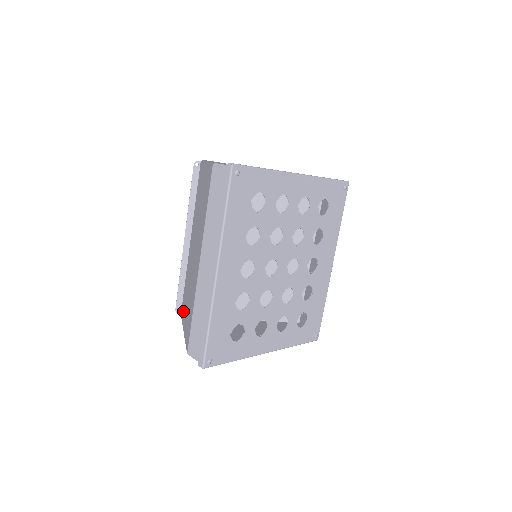
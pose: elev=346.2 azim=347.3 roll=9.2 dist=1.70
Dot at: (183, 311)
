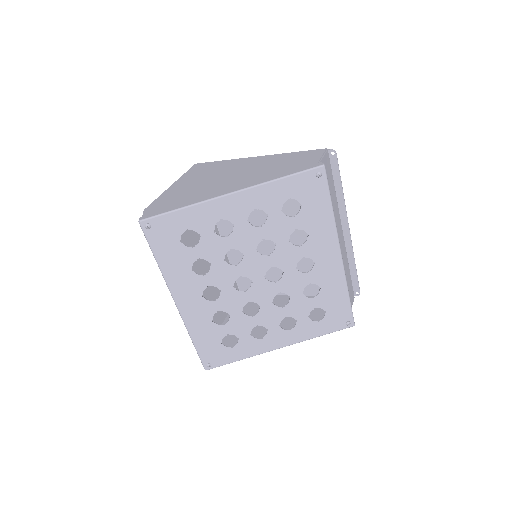
Dot at: occluded
